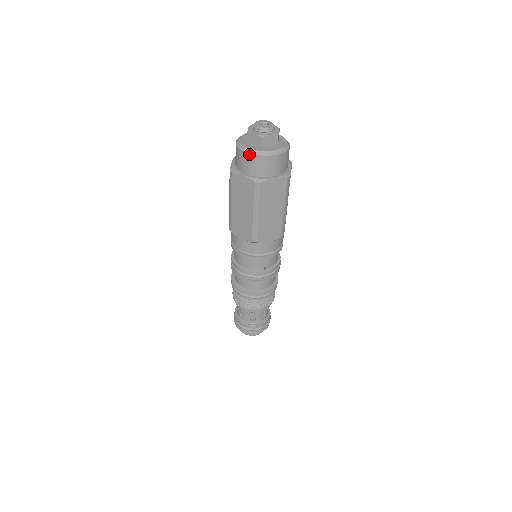
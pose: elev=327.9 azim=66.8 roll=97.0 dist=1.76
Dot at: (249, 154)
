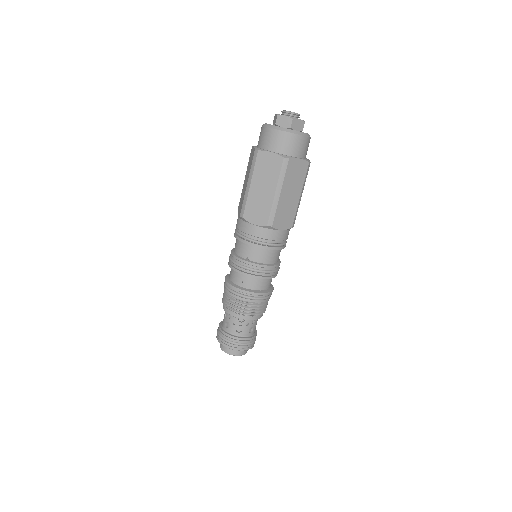
Dot at: (263, 126)
